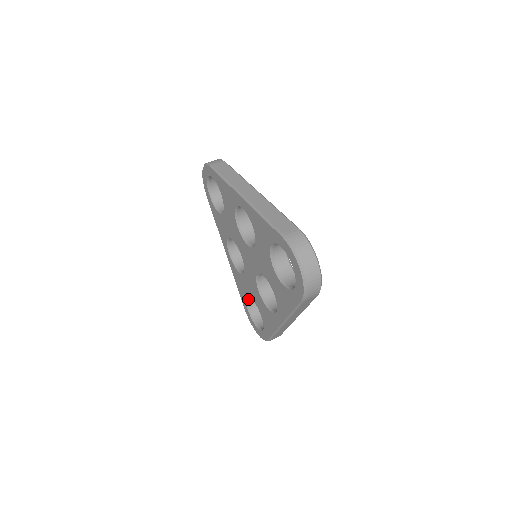
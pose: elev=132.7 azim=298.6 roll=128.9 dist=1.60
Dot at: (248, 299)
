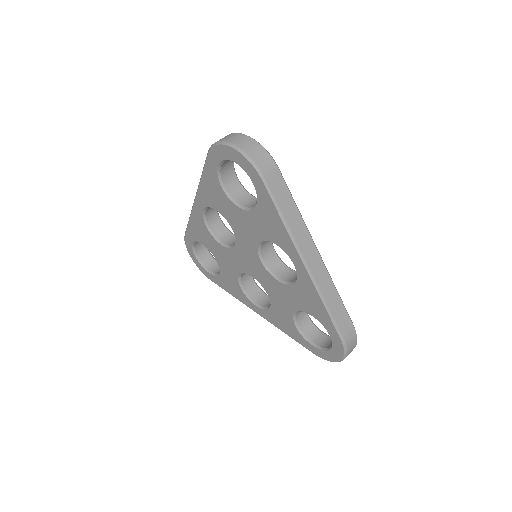
Dot at: (301, 330)
